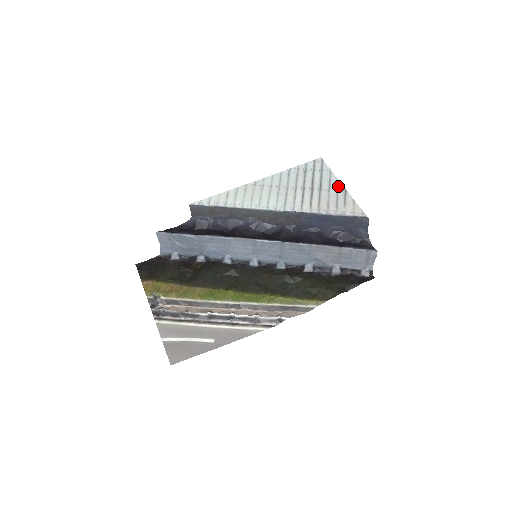
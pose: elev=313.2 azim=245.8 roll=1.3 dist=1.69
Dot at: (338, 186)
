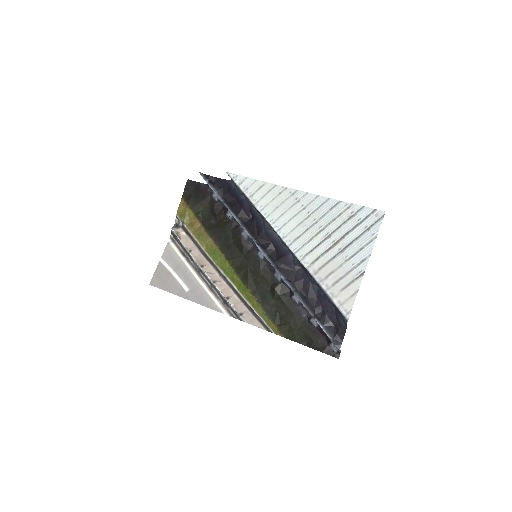
Dot at: (361, 262)
